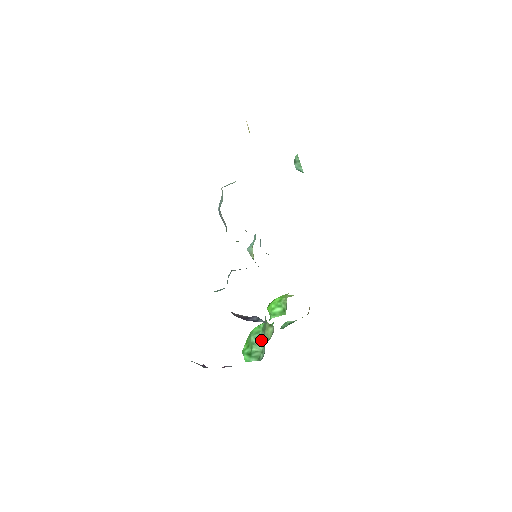
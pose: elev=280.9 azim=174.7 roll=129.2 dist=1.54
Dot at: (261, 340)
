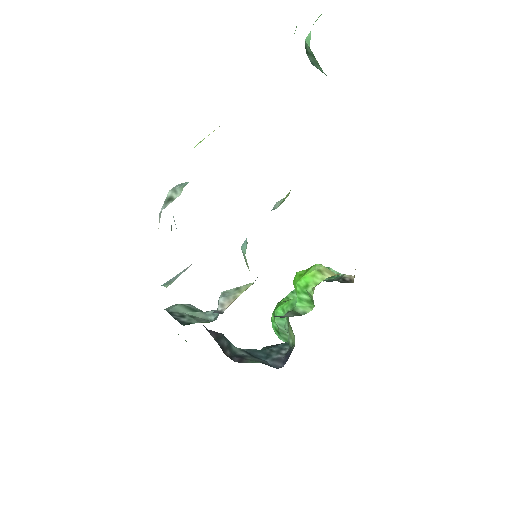
Dot at: (286, 331)
